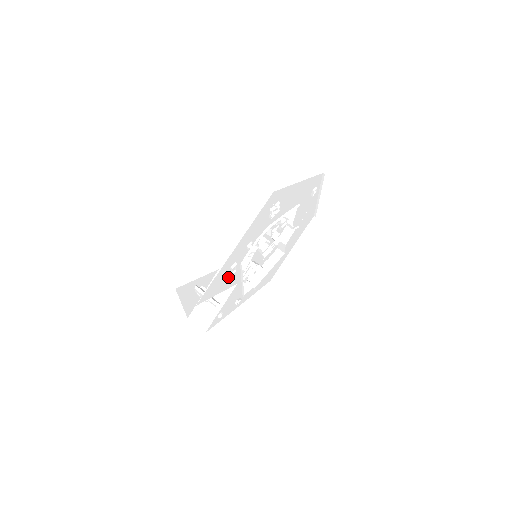
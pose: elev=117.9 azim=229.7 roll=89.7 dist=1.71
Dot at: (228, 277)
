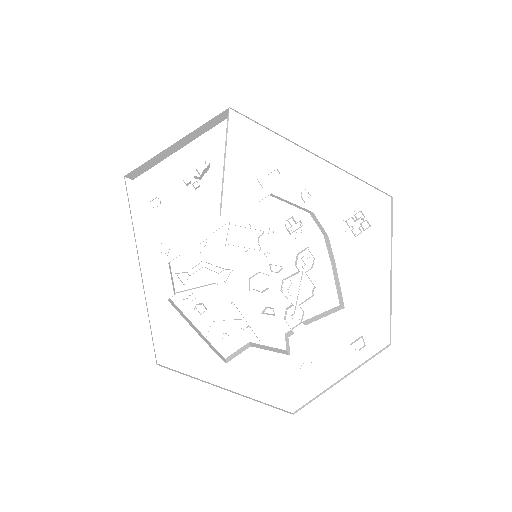
Dot at: (254, 174)
